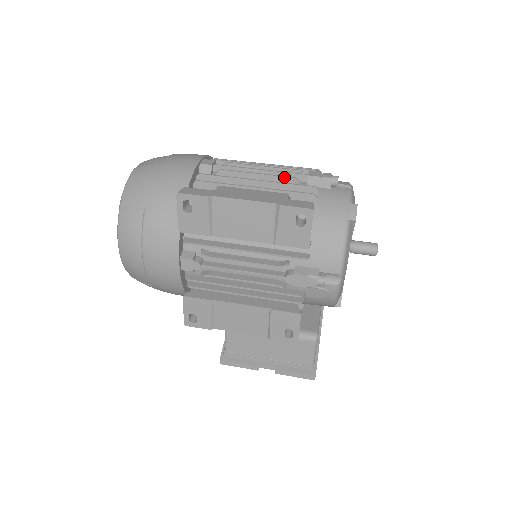
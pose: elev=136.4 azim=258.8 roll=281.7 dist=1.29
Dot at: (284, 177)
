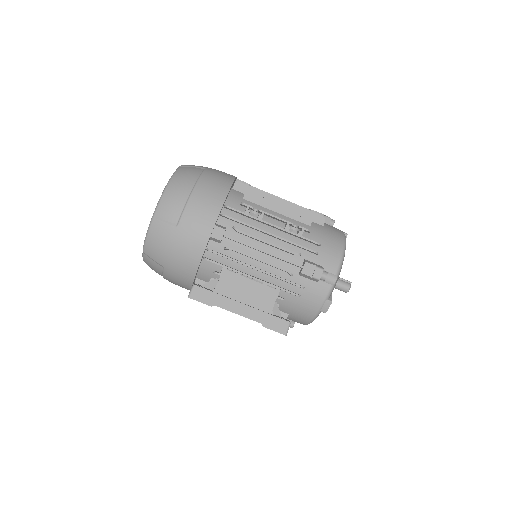
Dot at: (281, 269)
